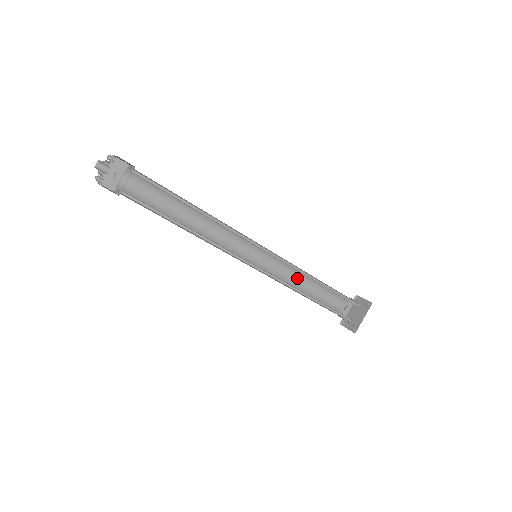
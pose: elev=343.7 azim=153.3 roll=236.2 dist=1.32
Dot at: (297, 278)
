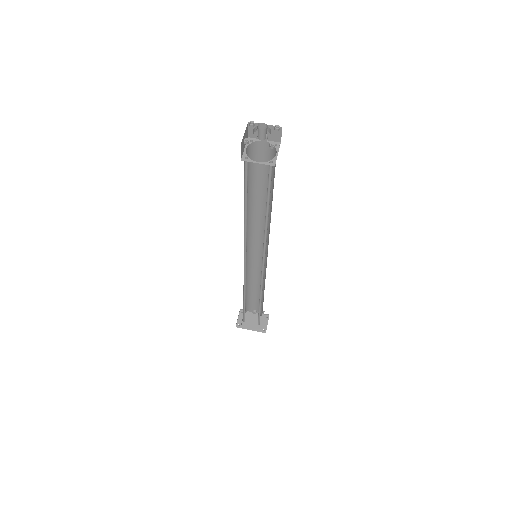
Dot at: (258, 279)
